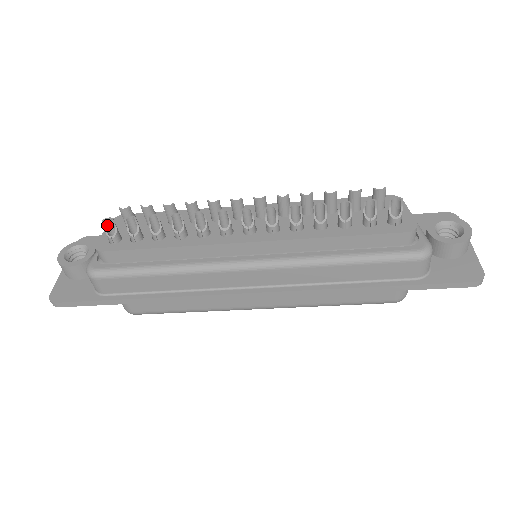
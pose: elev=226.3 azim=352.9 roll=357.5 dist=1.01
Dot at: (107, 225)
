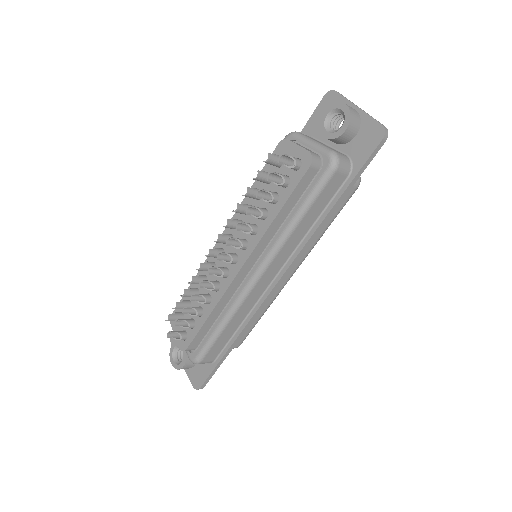
Dot at: (172, 336)
